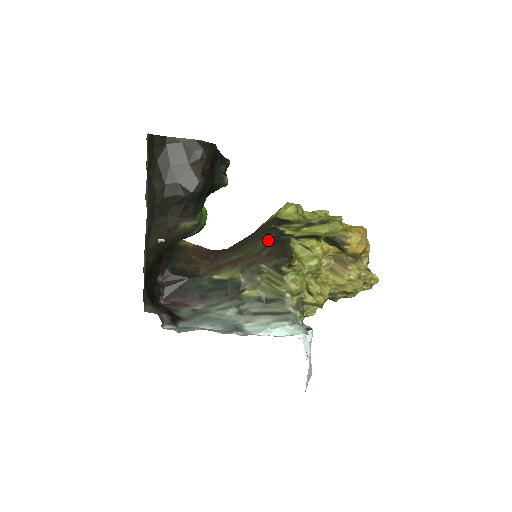
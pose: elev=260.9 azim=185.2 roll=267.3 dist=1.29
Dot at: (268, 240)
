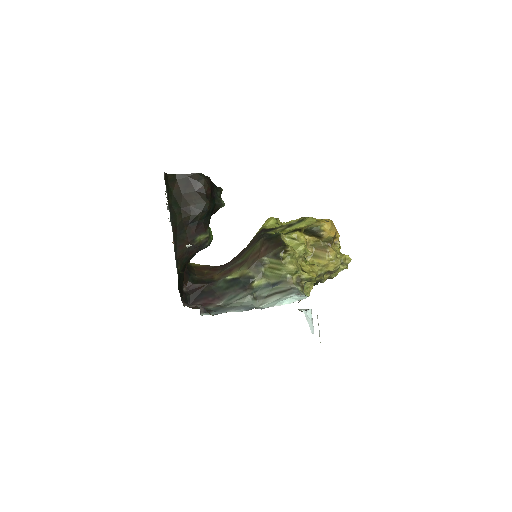
Dot at: (264, 239)
